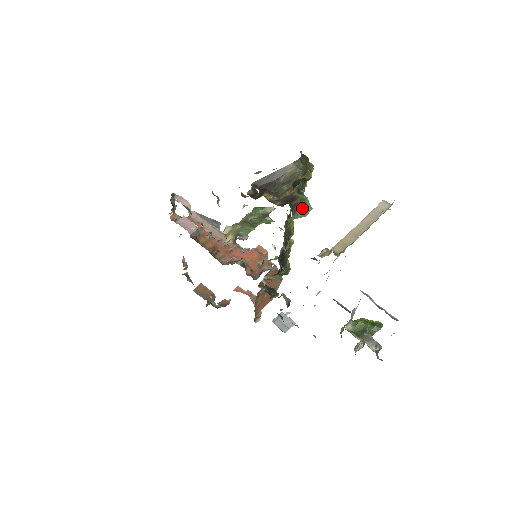
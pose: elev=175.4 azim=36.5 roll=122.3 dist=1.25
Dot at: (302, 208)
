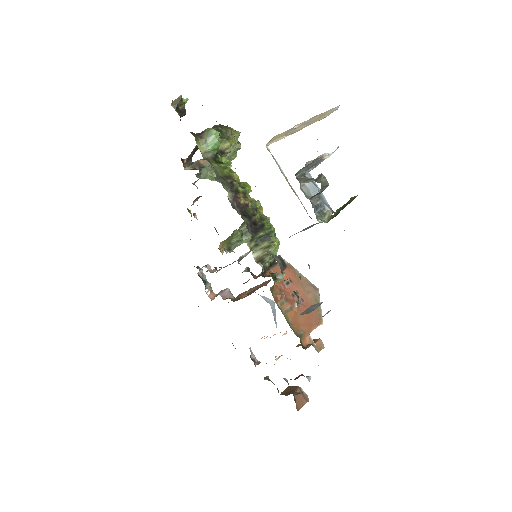
Dot at: (206, 133)
